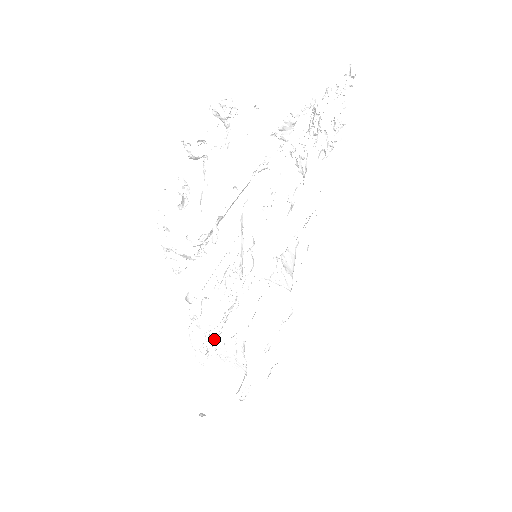
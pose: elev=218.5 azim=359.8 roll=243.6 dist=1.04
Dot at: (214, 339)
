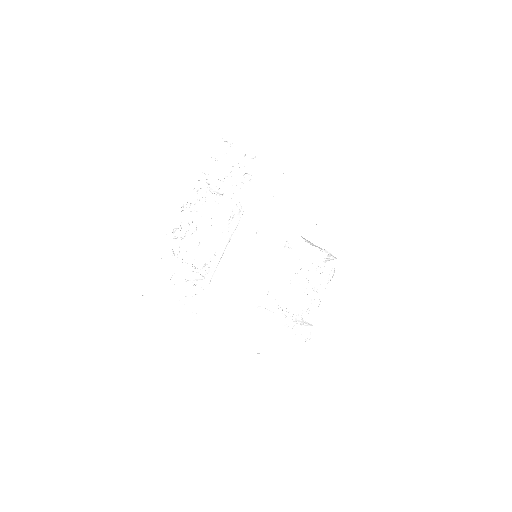
Dot at: occluded
